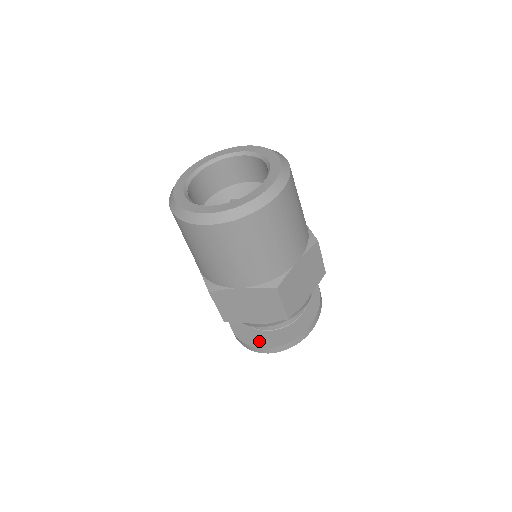
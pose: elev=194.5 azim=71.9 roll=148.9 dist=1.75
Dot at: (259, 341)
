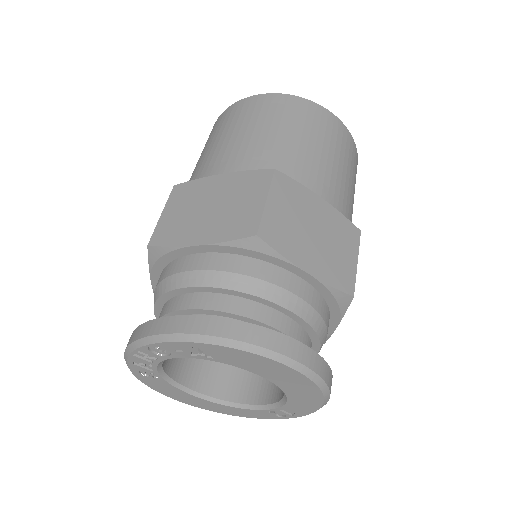
Dot at: occluded
